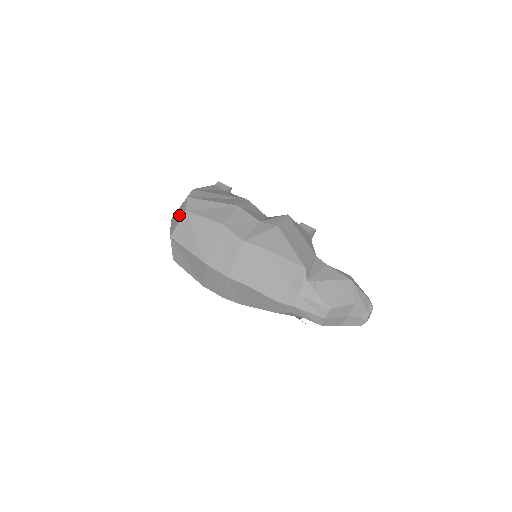
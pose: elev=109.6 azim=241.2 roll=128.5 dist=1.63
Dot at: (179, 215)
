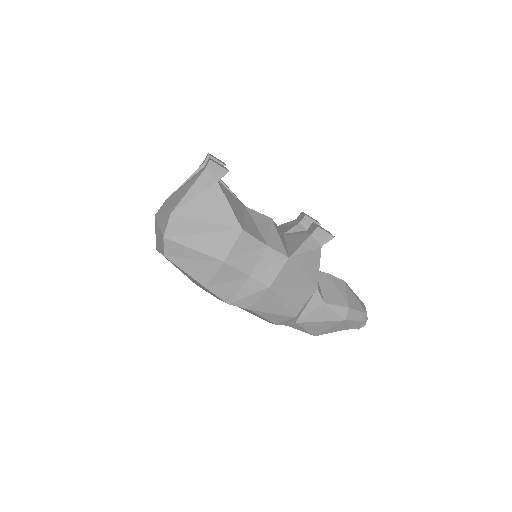
Dot at: (159, 244)
